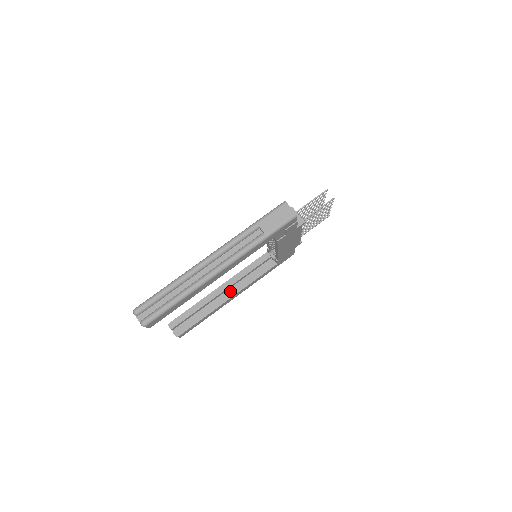
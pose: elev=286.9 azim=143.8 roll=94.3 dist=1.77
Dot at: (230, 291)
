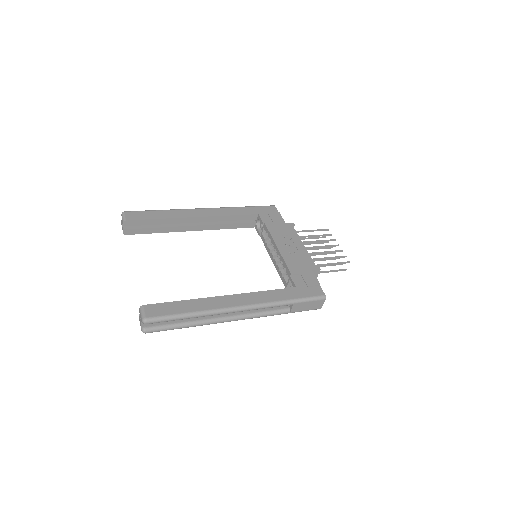
Dot at: (202, 226)
